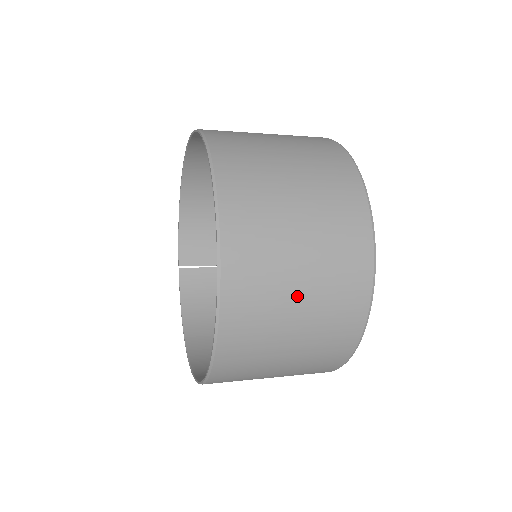
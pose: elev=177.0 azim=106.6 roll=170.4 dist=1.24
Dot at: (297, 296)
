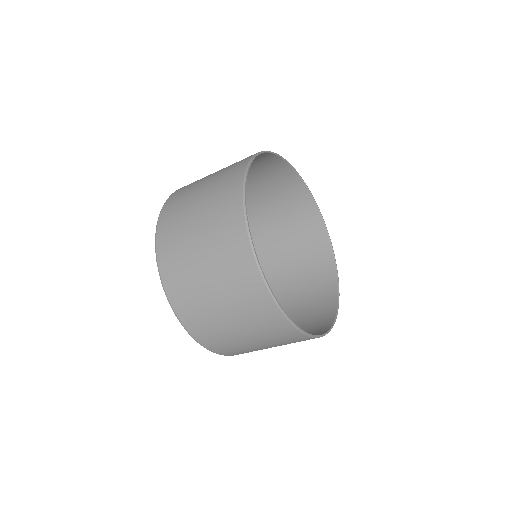
Dot at: occluded
